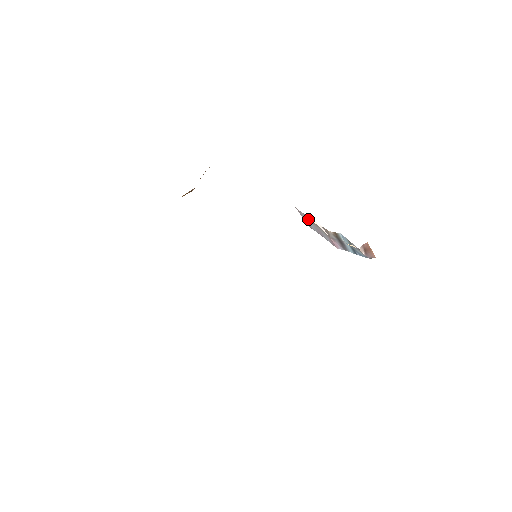
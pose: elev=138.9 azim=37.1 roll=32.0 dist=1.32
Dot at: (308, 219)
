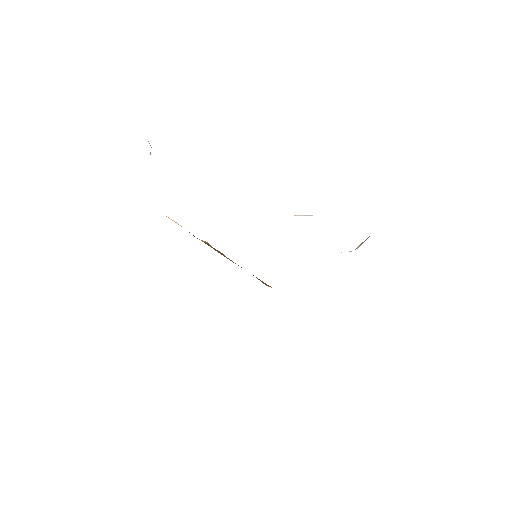
Dot at: occluded
